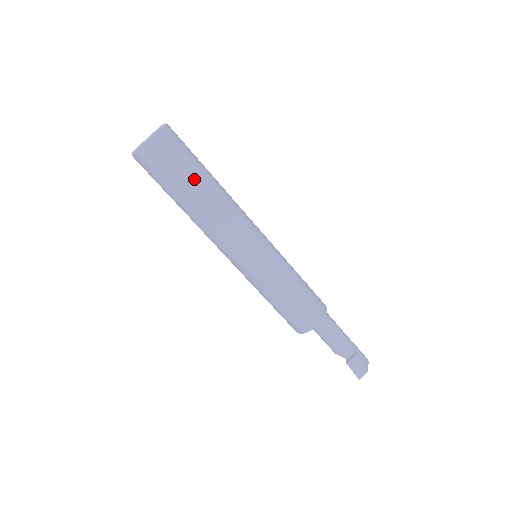
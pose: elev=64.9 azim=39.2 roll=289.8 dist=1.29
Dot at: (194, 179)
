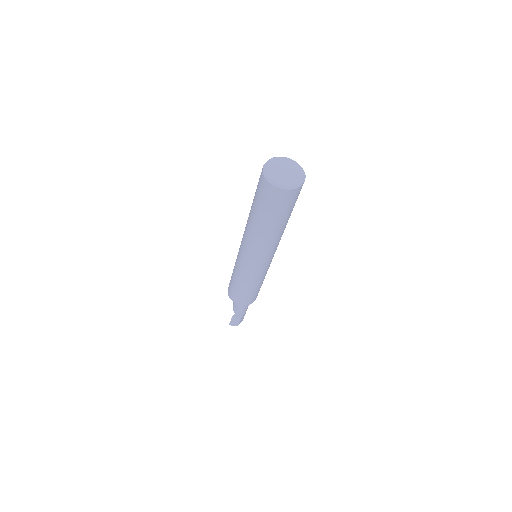
Dot at: (278, 221)
